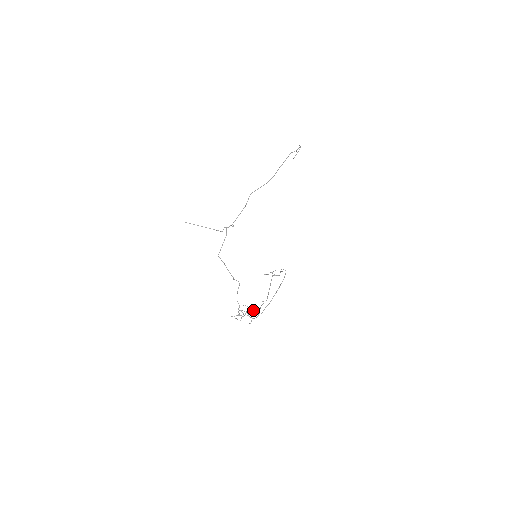
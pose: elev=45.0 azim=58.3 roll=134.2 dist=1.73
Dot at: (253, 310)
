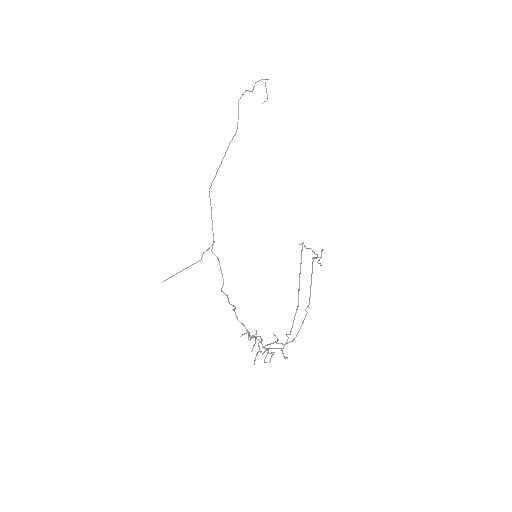
Dot at: (249, 340)
